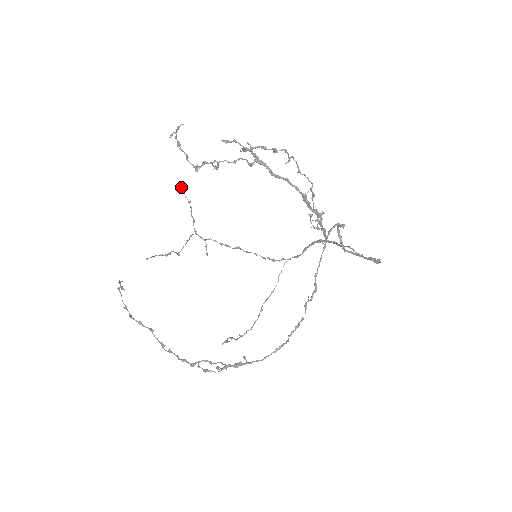
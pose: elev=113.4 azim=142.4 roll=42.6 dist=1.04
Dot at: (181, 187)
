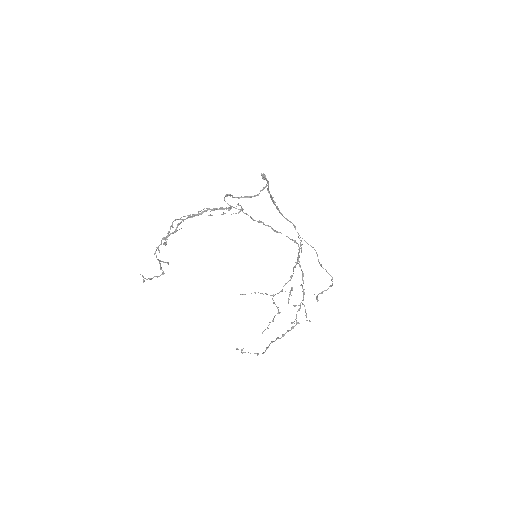
Dot at: (243, 294)
